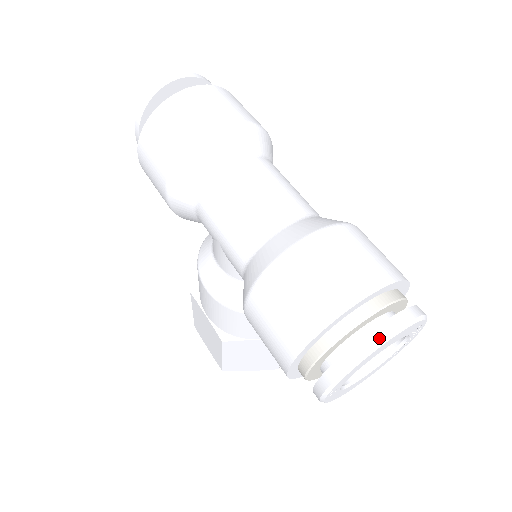
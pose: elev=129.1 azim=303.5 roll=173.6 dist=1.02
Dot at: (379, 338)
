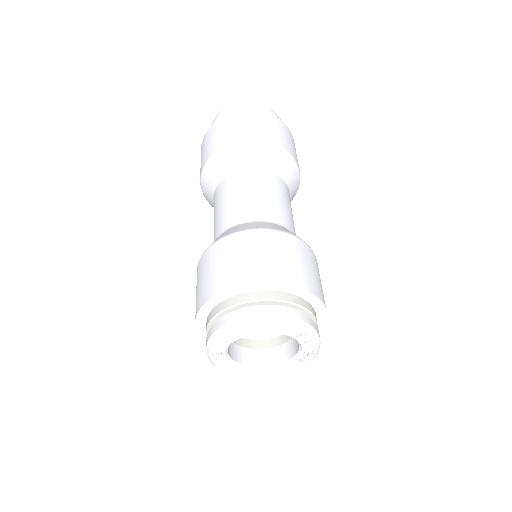
Dot at: (244, 315)
